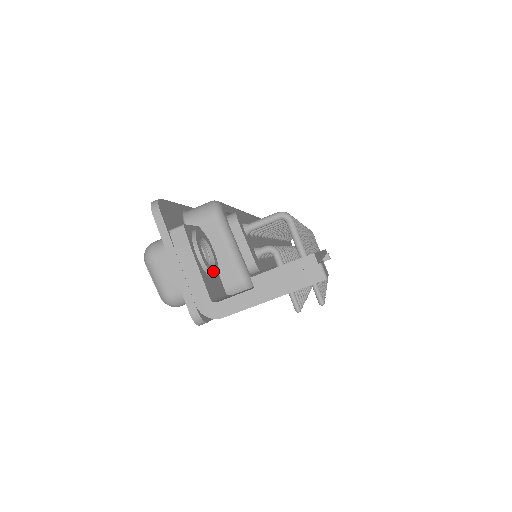
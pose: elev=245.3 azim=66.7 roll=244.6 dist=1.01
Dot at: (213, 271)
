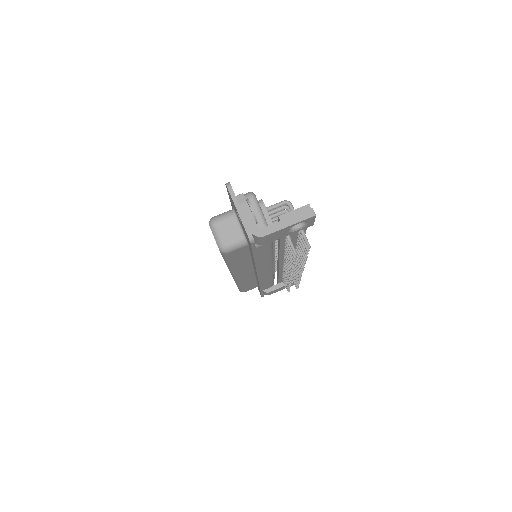
Dot at: (256, 219)
